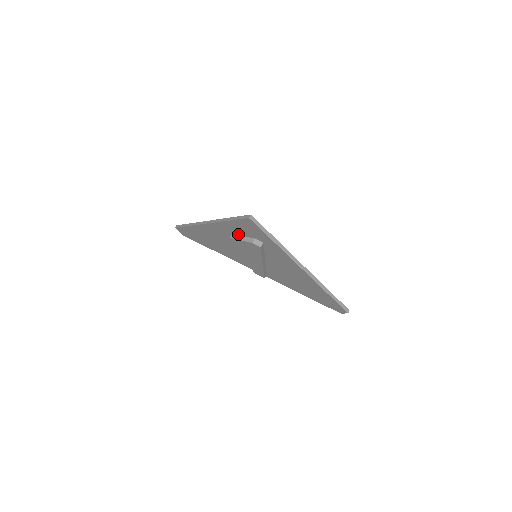
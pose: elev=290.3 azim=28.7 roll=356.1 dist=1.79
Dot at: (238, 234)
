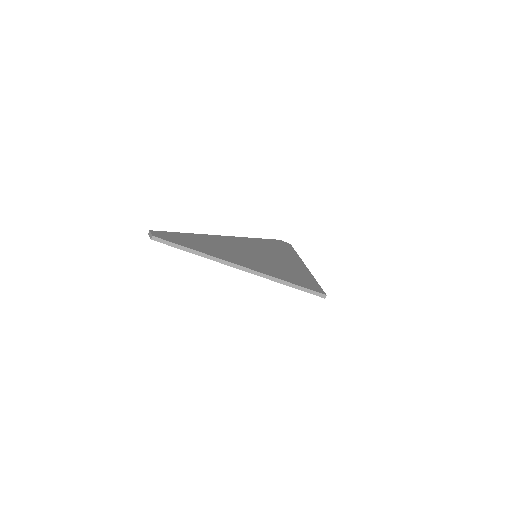
Dot at: occluded
